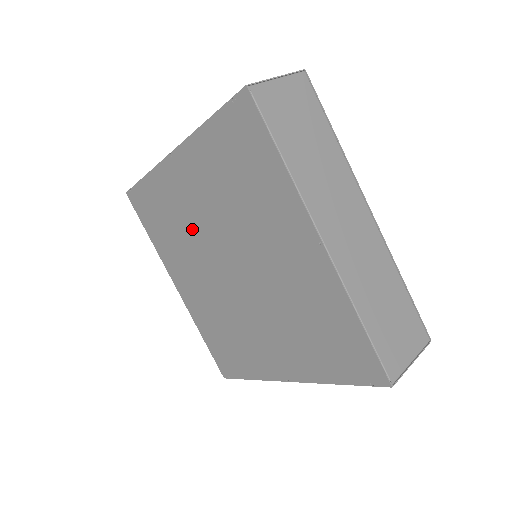
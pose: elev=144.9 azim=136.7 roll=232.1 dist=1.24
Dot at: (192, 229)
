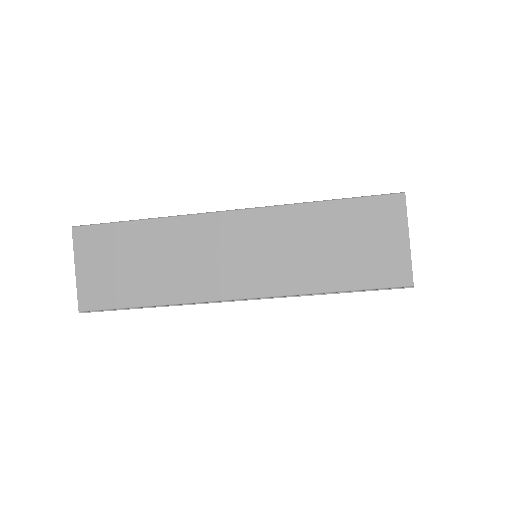
Dot at: occluded
